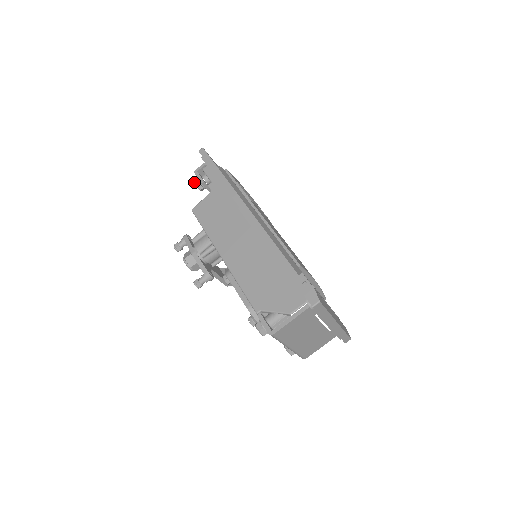
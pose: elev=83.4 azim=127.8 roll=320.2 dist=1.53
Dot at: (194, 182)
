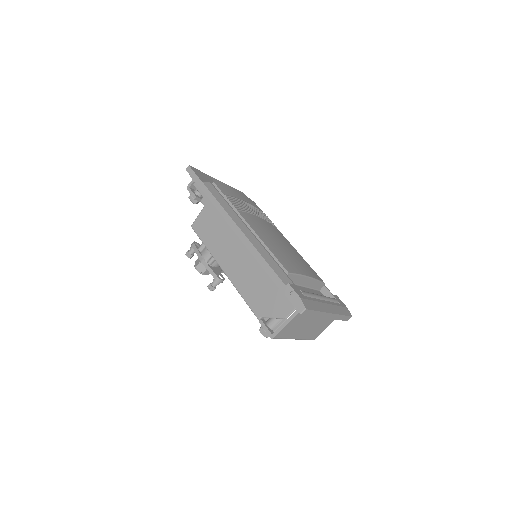
Dot at: occluded
